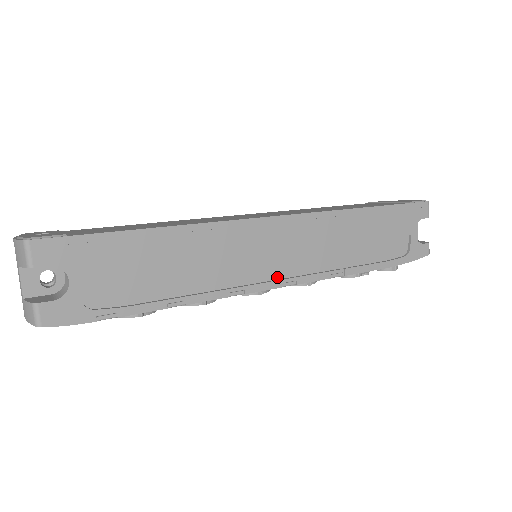
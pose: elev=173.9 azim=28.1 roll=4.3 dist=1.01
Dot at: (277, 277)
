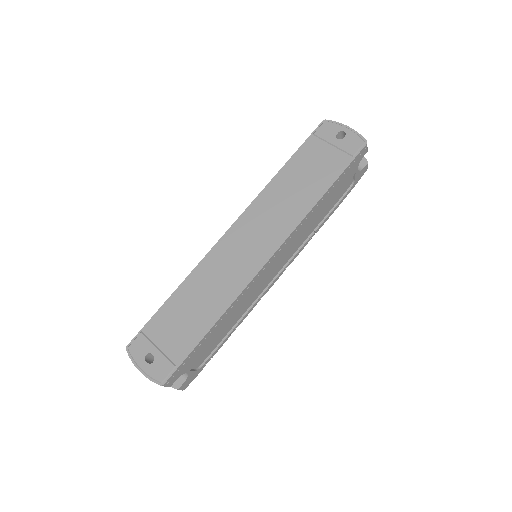
Dot at: (278, 272)
